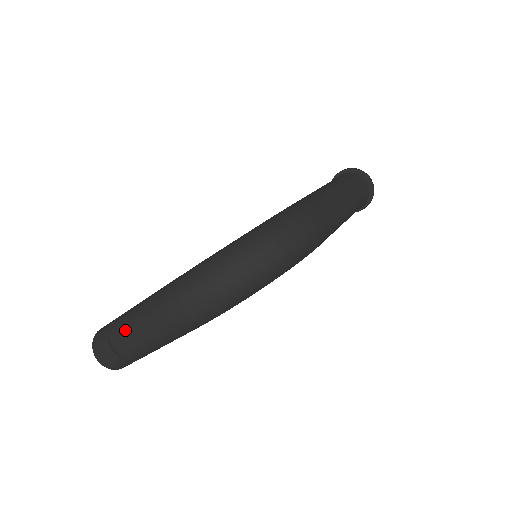
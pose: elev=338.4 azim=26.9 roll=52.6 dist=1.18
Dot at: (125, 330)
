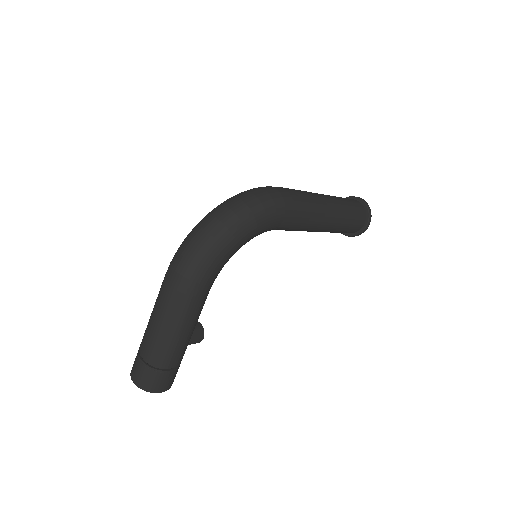
Dot at: (146, 331)
